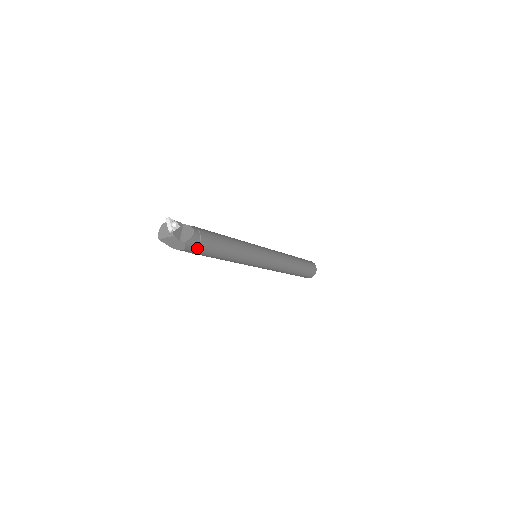
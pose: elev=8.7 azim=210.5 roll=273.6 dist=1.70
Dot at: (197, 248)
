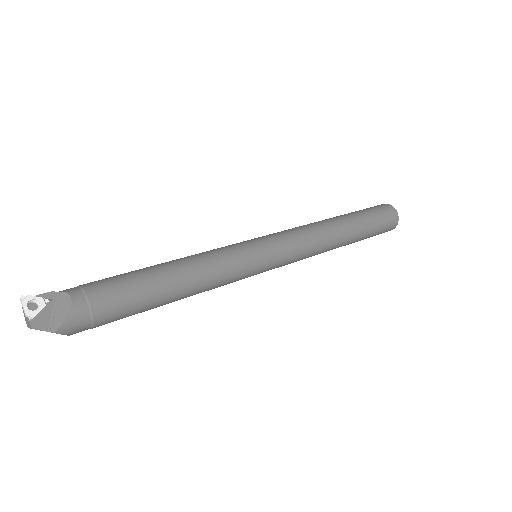
Dot at: (93, 324)
